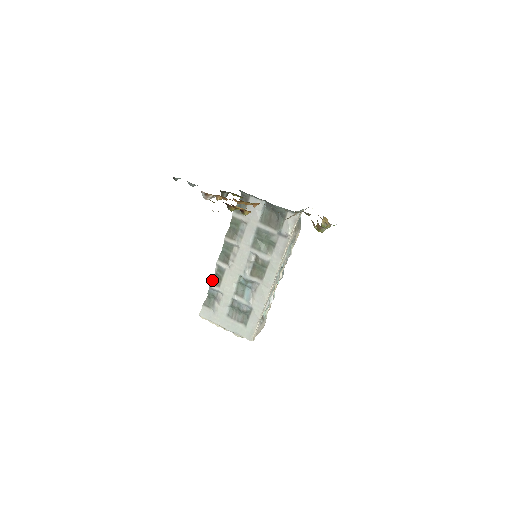
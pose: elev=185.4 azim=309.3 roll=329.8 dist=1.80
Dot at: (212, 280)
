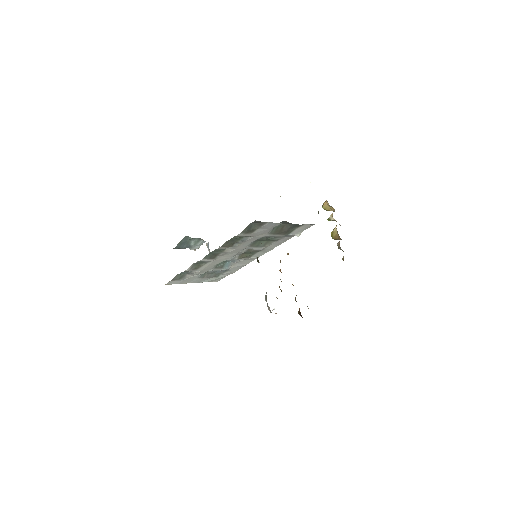
Dot at: (189, 268)
